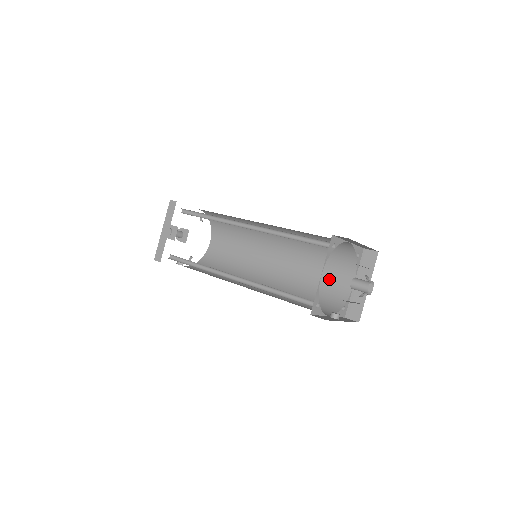
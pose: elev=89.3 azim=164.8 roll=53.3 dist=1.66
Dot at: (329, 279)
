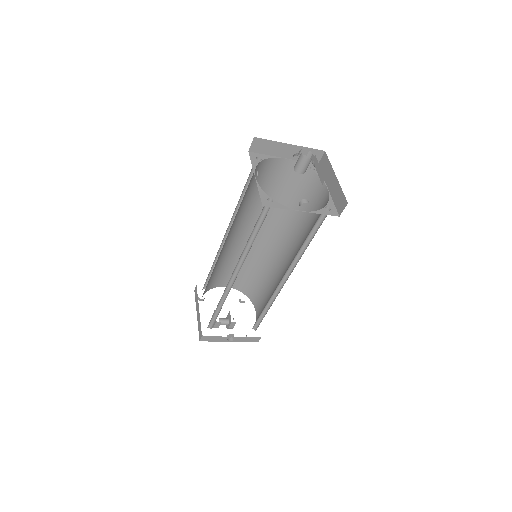
Dot at: (315, 213)
